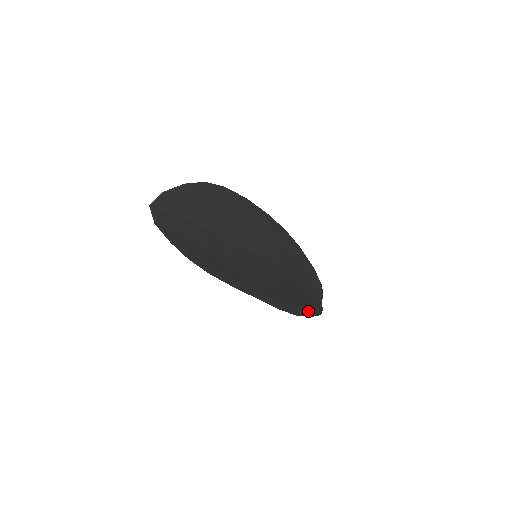
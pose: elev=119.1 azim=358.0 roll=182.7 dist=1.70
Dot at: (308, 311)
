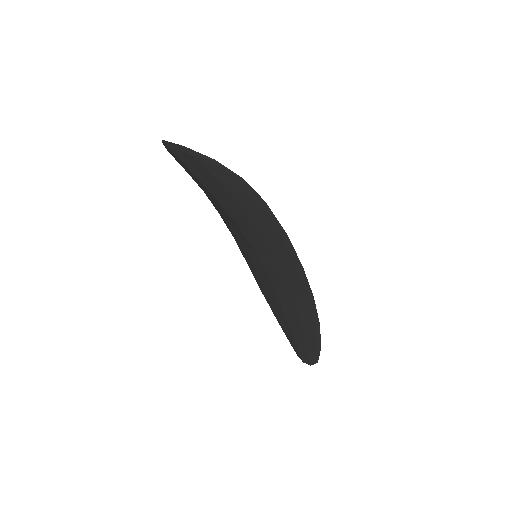
Dot at: (315, 341)
